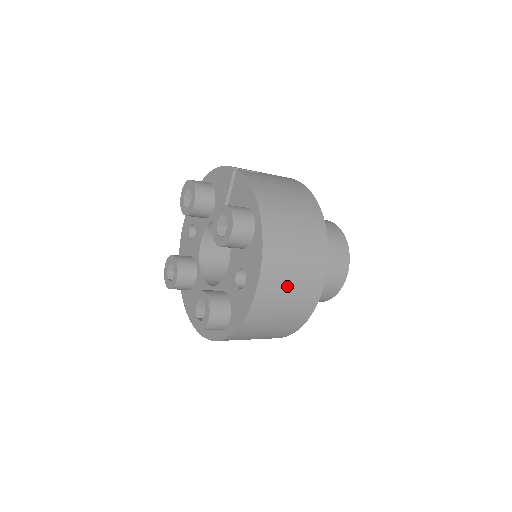
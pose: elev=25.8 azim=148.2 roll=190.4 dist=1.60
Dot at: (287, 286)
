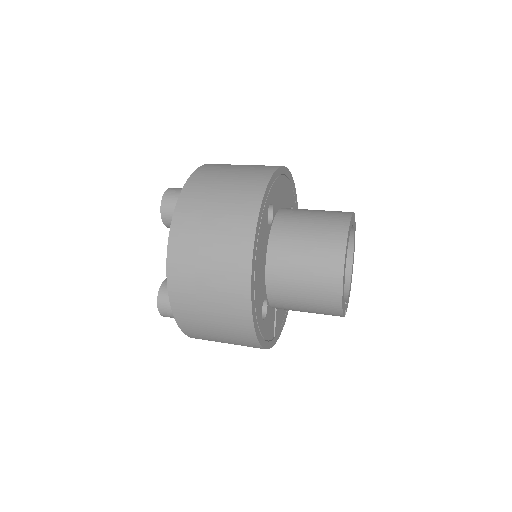
Dot at: (202, 255)
